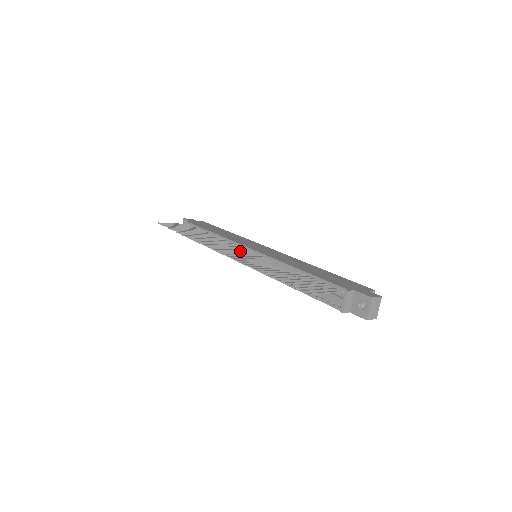
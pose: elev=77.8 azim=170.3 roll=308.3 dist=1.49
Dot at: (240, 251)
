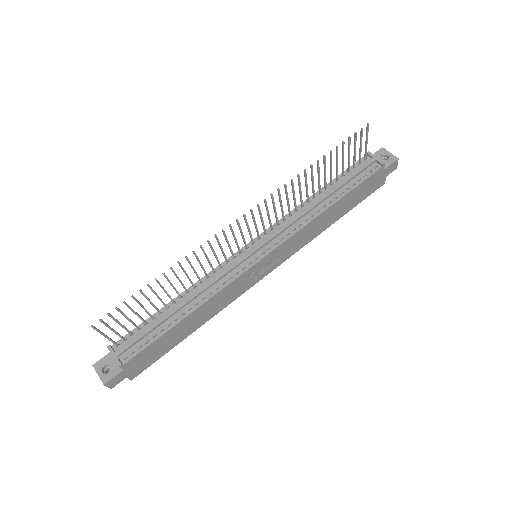
Dot at: (250, 233)
